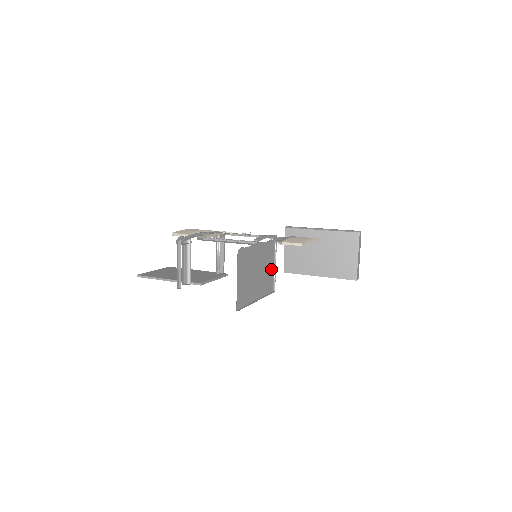
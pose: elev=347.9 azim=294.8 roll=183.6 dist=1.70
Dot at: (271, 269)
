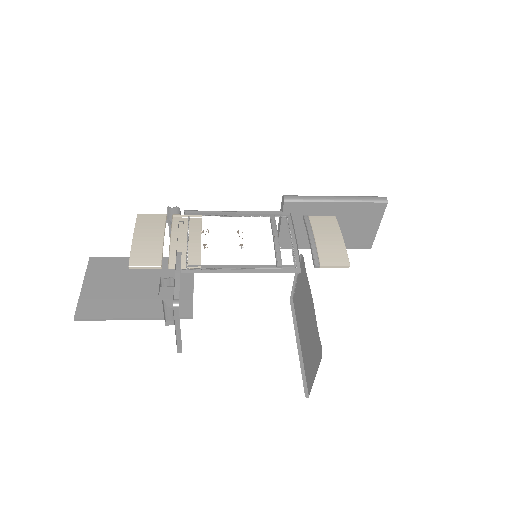
Dot at: occluded
